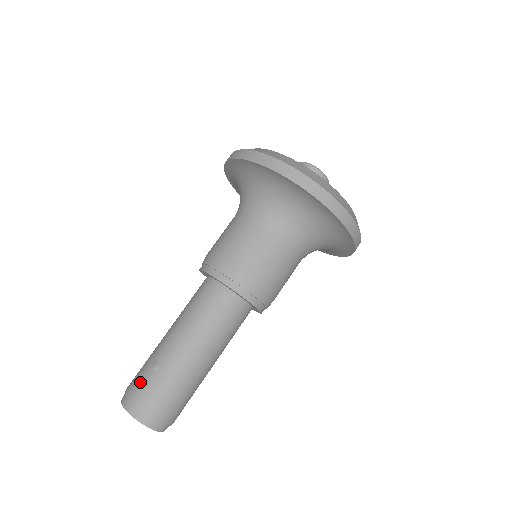
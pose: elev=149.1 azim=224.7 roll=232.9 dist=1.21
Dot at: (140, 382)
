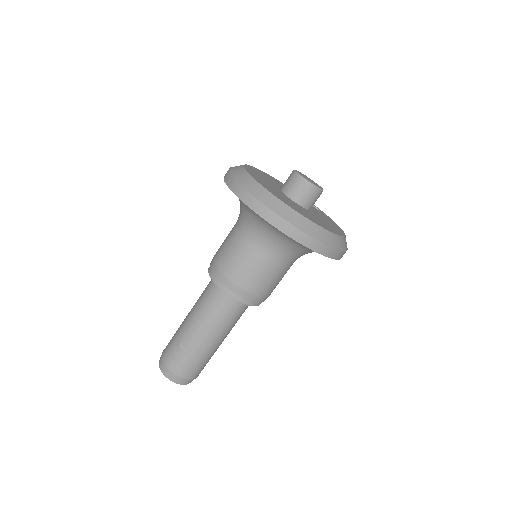
Dot at: (170, 356)
